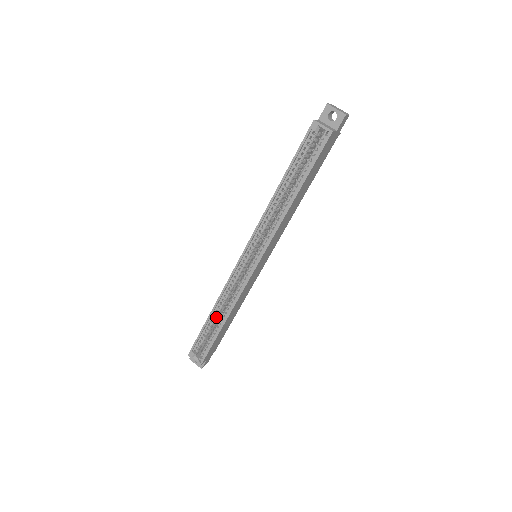
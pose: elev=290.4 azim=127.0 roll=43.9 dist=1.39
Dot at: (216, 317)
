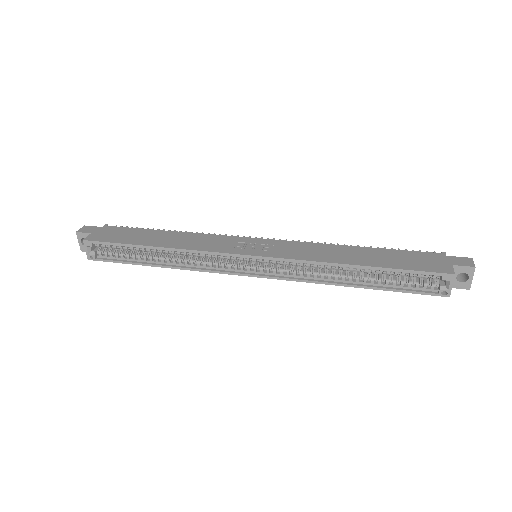
Dot at: (156, 252)
